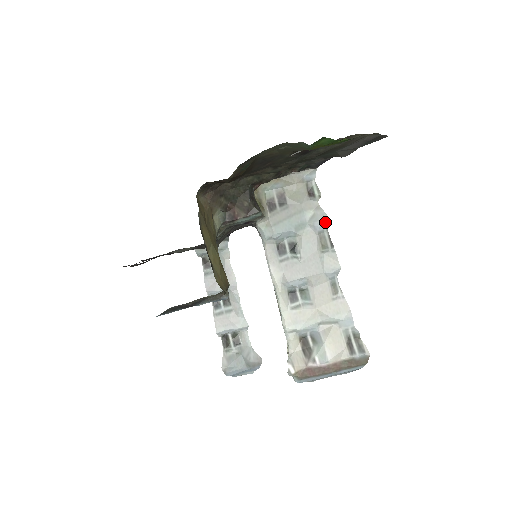
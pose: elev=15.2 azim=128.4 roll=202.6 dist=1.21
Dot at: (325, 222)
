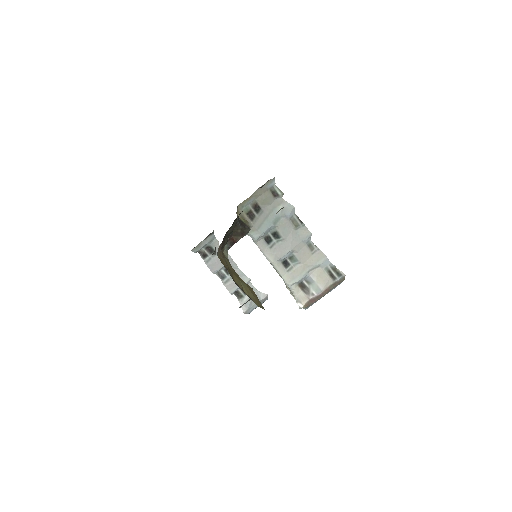
Dot at: (292, 210)
